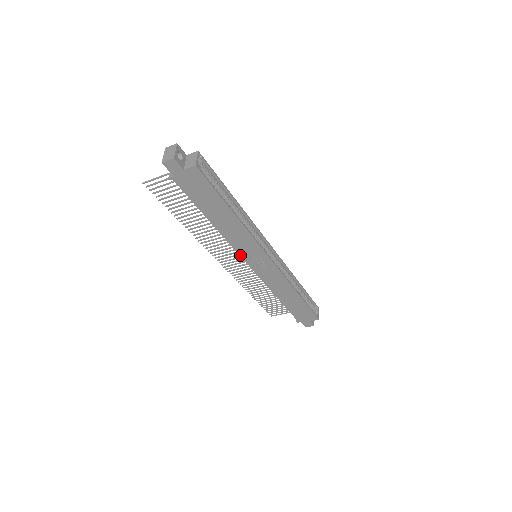
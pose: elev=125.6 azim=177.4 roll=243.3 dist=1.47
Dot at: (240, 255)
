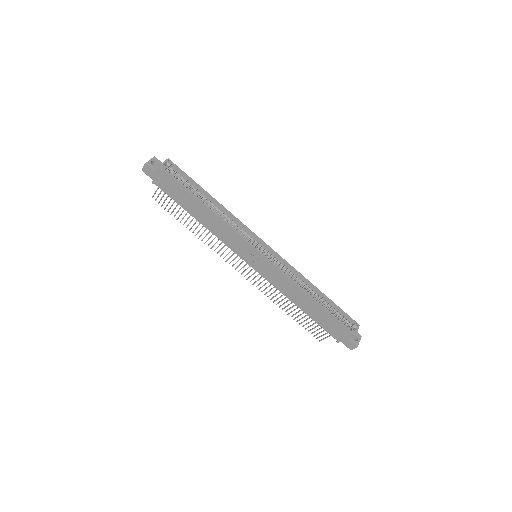
Dot at: (236, 253)
